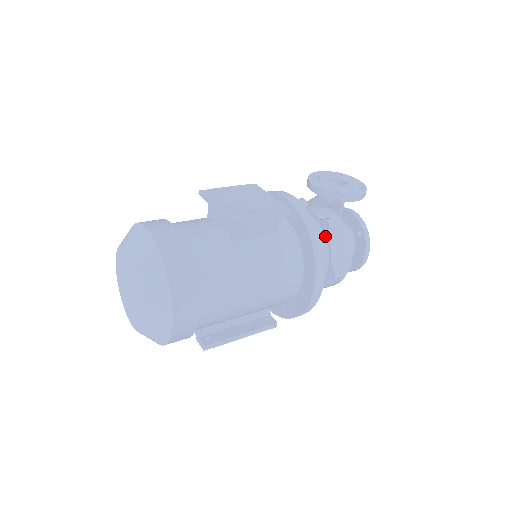
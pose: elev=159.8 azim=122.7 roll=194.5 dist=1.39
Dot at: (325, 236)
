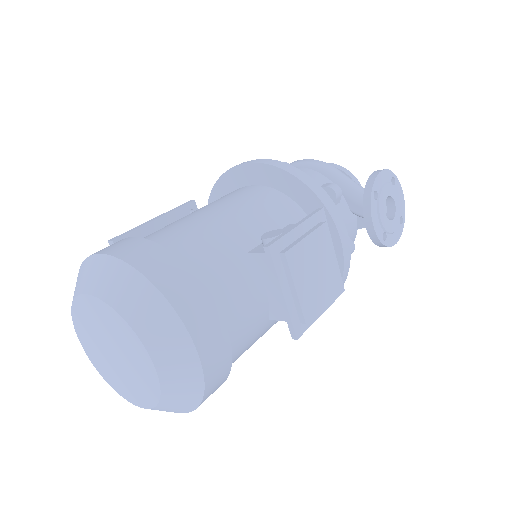
Dot at: occluded
